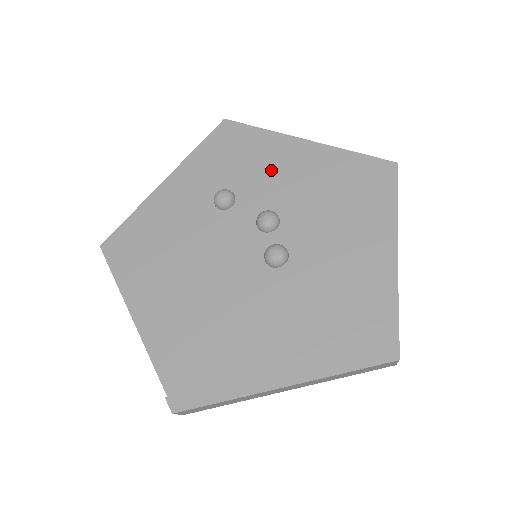
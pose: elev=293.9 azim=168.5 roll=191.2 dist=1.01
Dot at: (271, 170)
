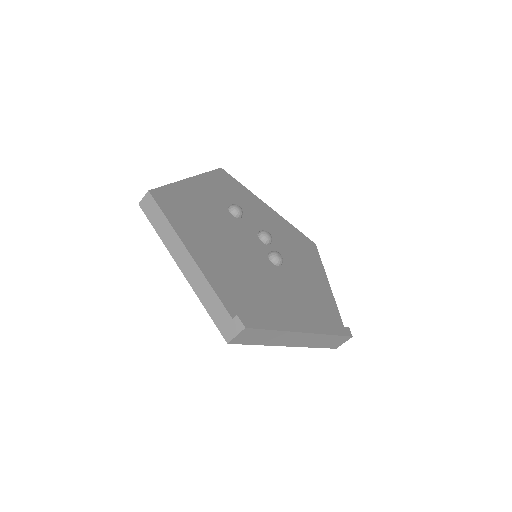
Dot at: (257, 212)
